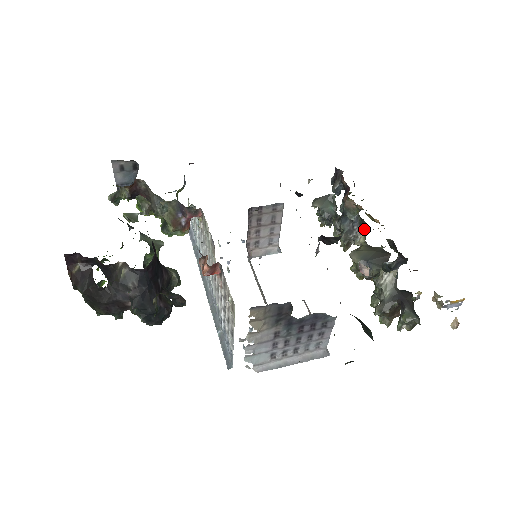
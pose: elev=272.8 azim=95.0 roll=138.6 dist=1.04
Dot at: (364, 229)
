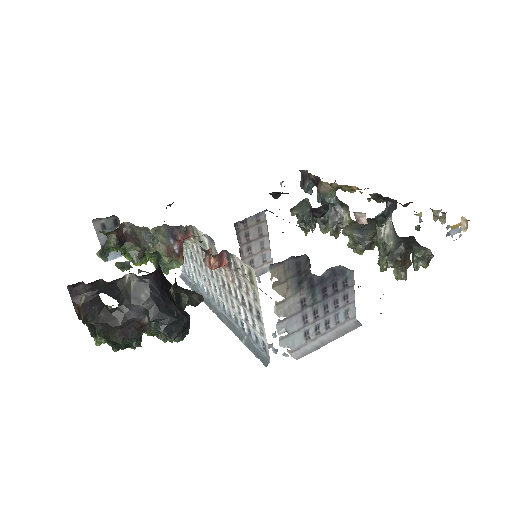
Dot at: (346, 209)
